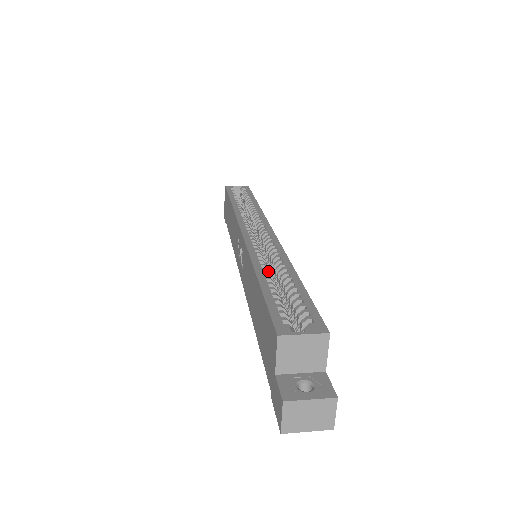
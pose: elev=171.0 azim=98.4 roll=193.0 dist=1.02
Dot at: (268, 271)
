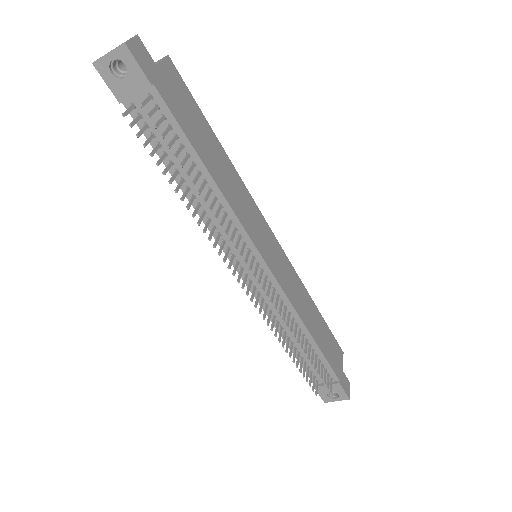
Dot at: occluded
